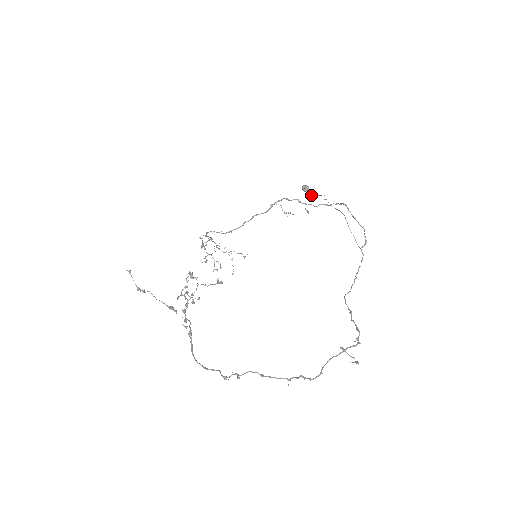
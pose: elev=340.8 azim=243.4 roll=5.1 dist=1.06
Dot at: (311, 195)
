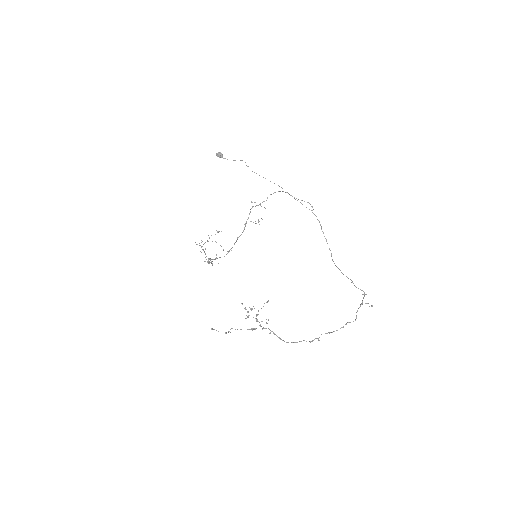
Dot at: occluded
